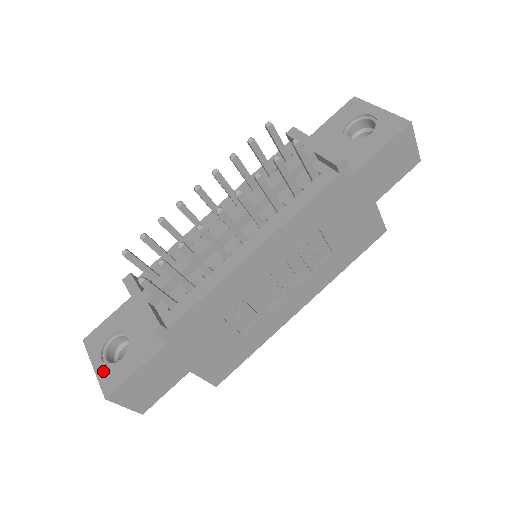
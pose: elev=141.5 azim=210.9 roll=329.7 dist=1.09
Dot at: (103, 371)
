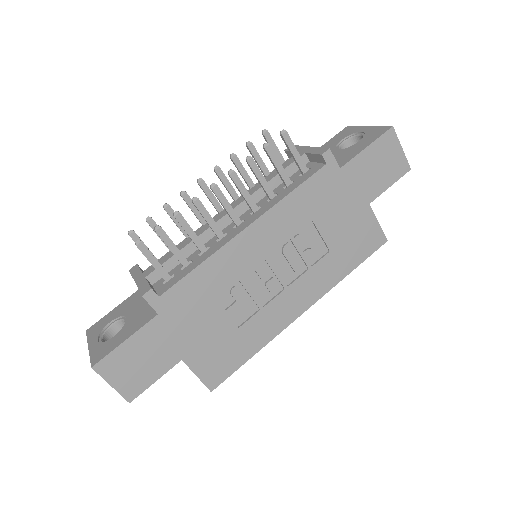
Dot at: (96, 347)
